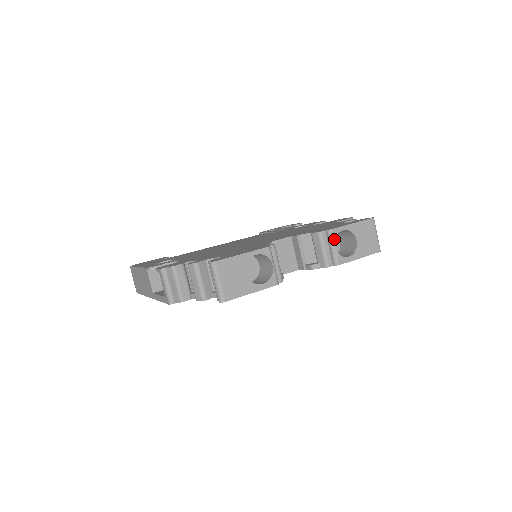
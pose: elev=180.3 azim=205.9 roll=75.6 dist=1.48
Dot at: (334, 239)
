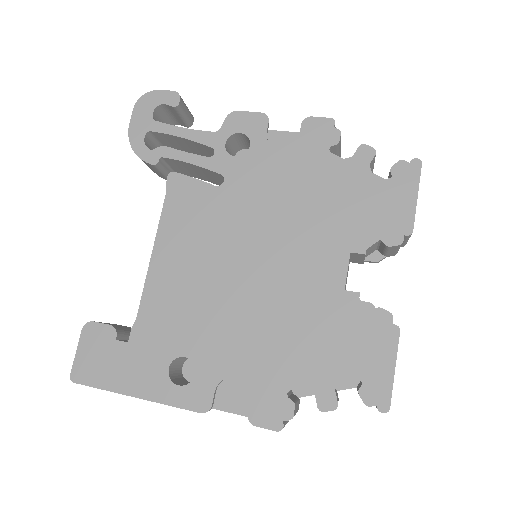
Dot at: occluded
